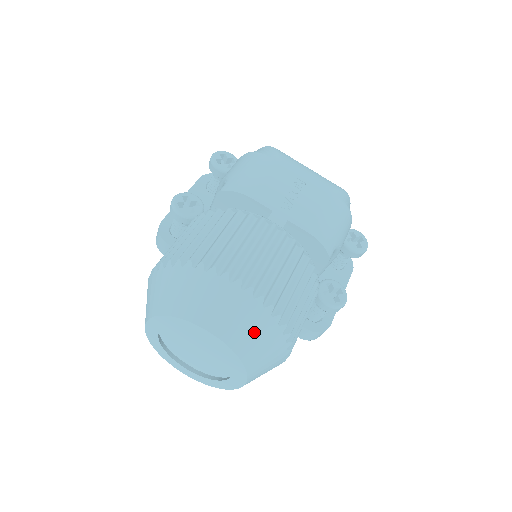
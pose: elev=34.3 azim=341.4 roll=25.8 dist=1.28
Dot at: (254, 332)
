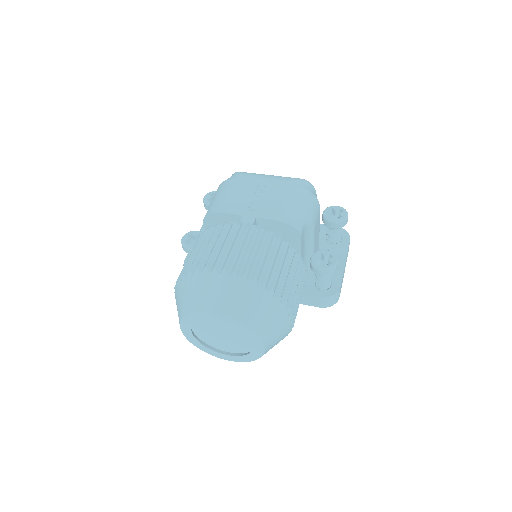
Dot at: (249, 303)
